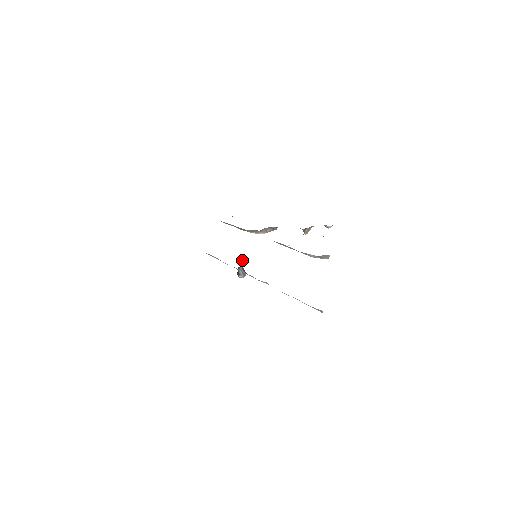
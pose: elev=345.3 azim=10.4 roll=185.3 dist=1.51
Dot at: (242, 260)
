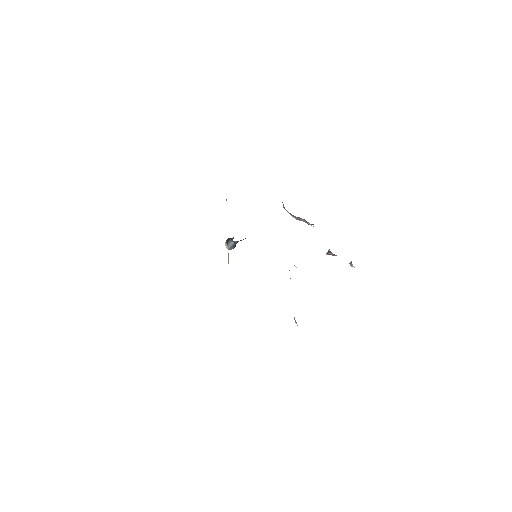
Dot at: (243, 239)
